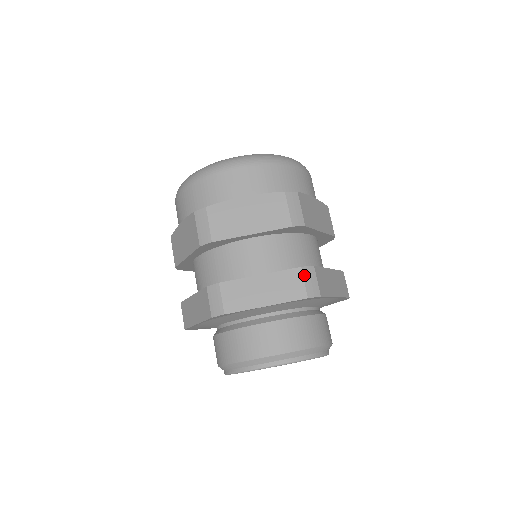
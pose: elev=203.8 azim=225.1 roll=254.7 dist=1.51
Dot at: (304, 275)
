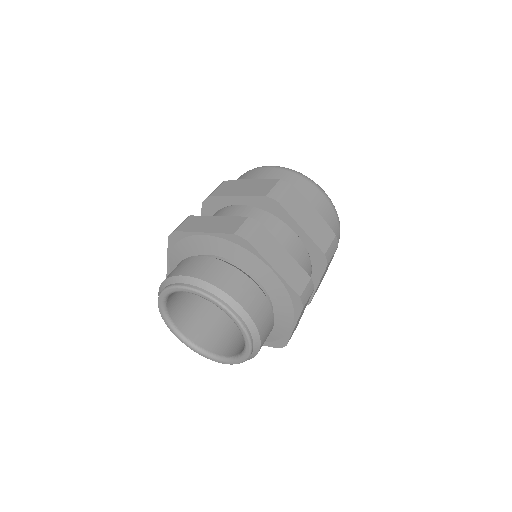
Dot at: (246, 222)
